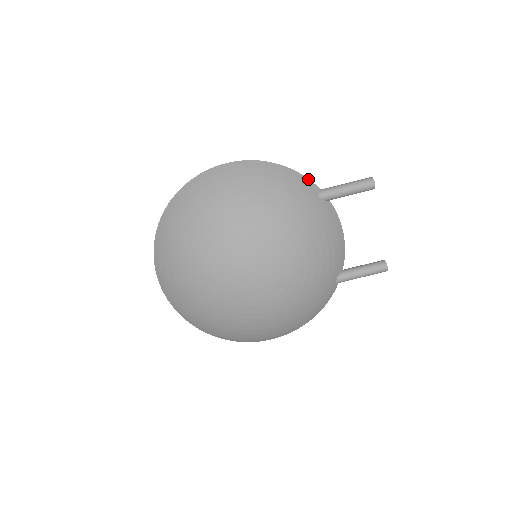
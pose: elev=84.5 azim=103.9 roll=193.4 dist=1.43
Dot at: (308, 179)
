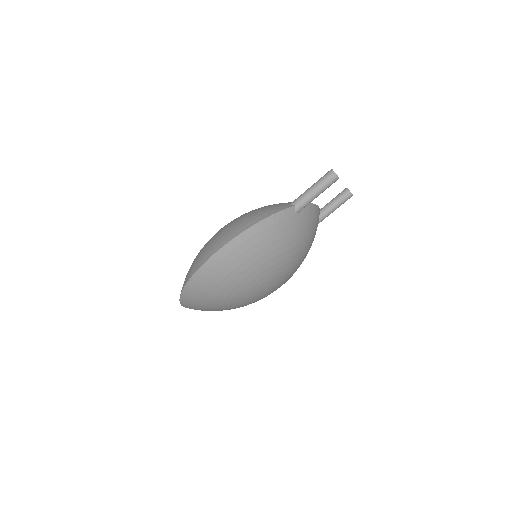
Dot at: (283, 210)
